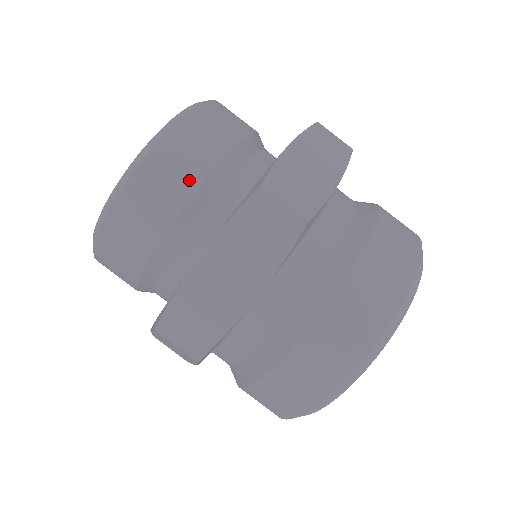
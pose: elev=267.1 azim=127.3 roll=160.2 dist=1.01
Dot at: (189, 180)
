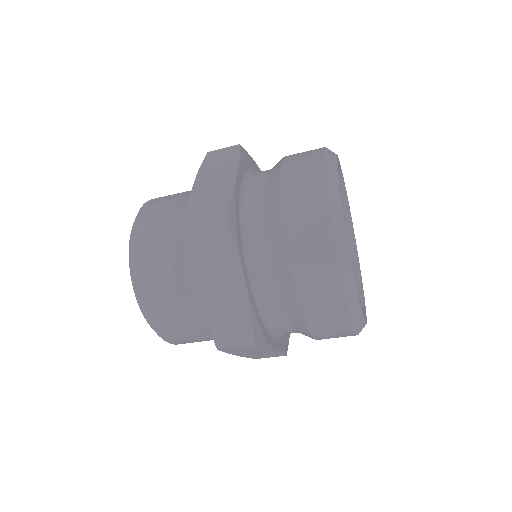
Dot at: (187, 331)
